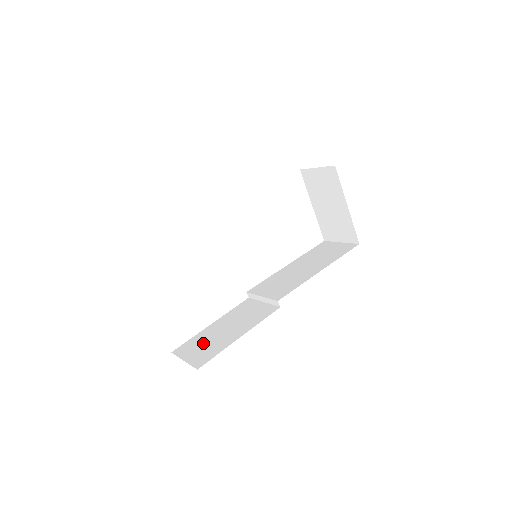
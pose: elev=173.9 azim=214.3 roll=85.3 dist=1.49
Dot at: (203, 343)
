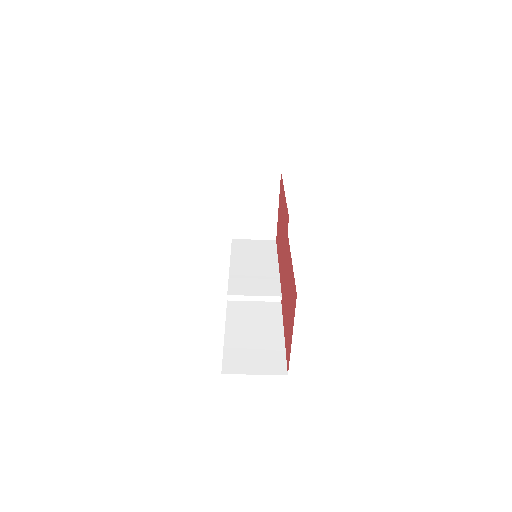
Dot at: (250, 353)
